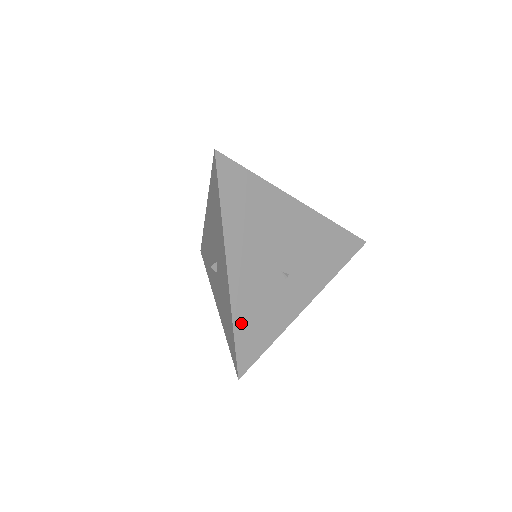
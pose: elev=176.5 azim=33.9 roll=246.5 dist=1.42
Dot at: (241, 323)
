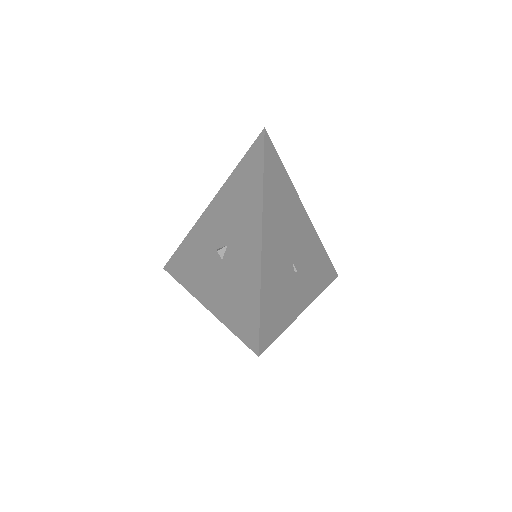
Dot at: (265, 295)
